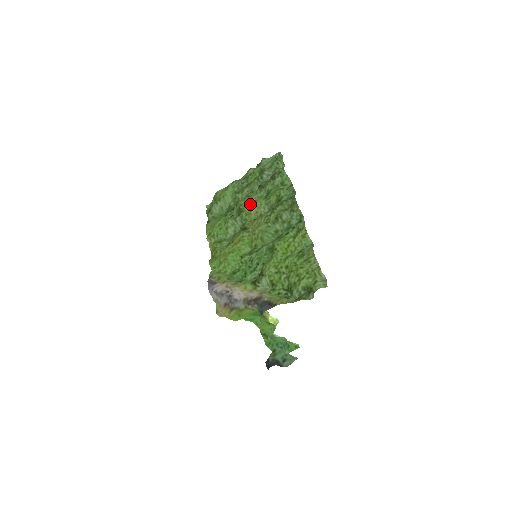
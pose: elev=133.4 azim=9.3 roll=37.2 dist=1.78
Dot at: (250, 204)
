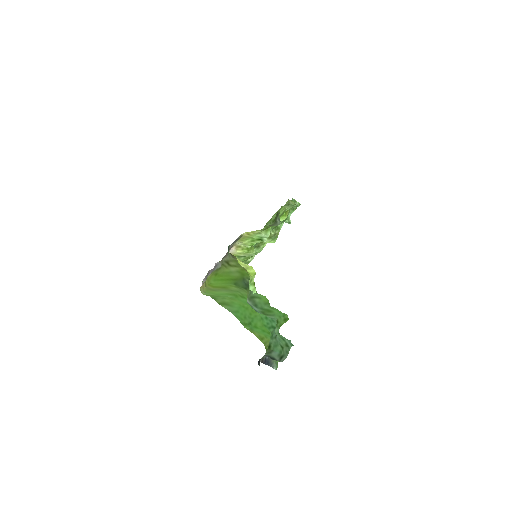
Dot at: occluded
